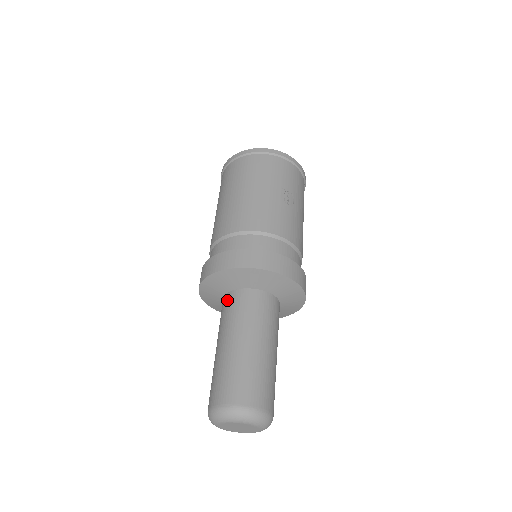
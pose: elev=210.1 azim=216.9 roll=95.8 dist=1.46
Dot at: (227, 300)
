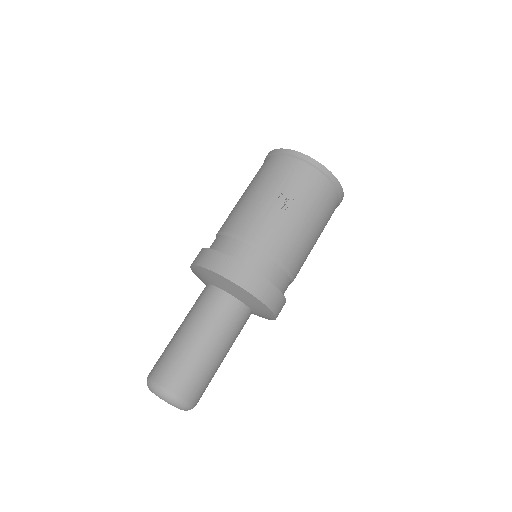
Dot at: (202, 291)
